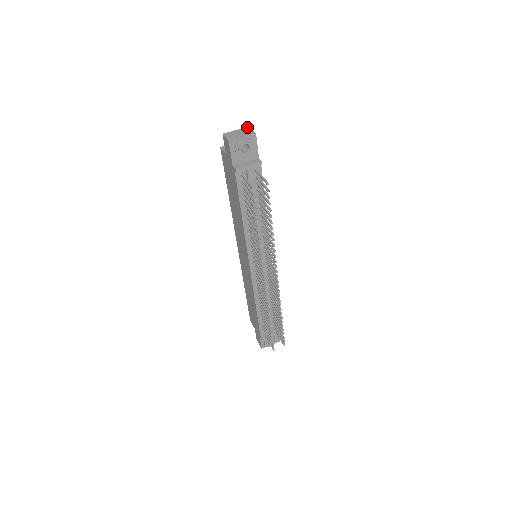
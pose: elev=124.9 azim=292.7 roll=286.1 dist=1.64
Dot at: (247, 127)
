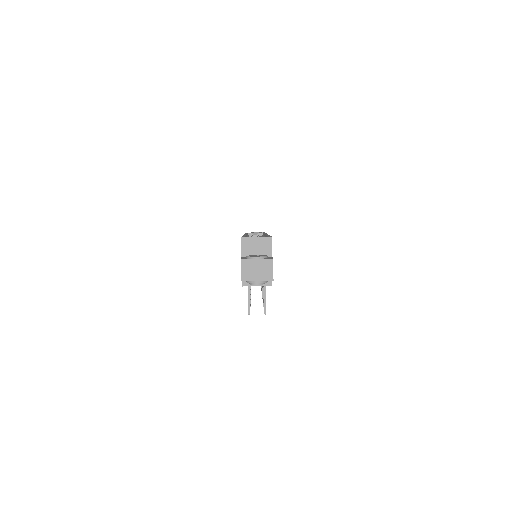
Dot at: (271, 260)
